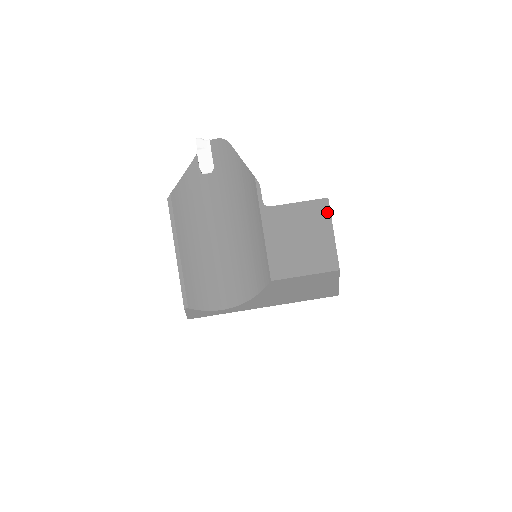
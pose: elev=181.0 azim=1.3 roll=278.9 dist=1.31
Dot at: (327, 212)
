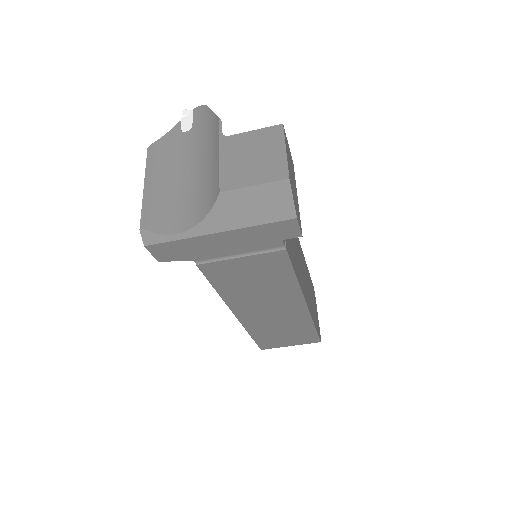
Dot at: (281, 134)
